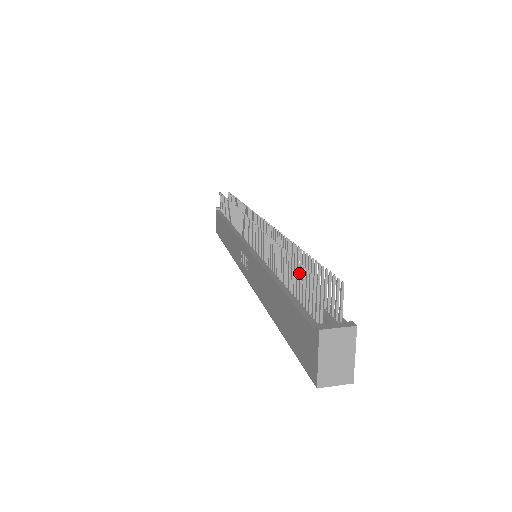
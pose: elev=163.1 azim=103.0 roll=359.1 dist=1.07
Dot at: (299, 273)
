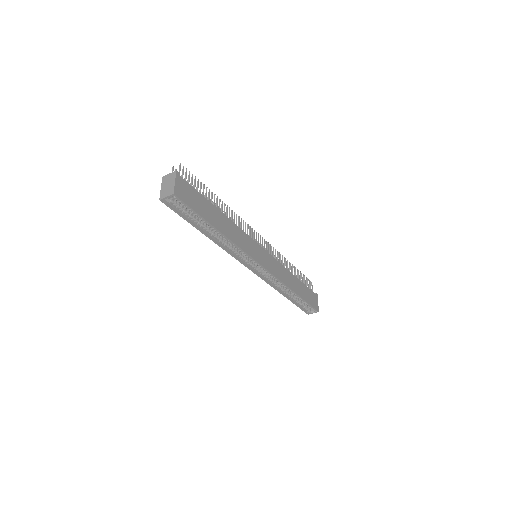
Dot at: occluded
